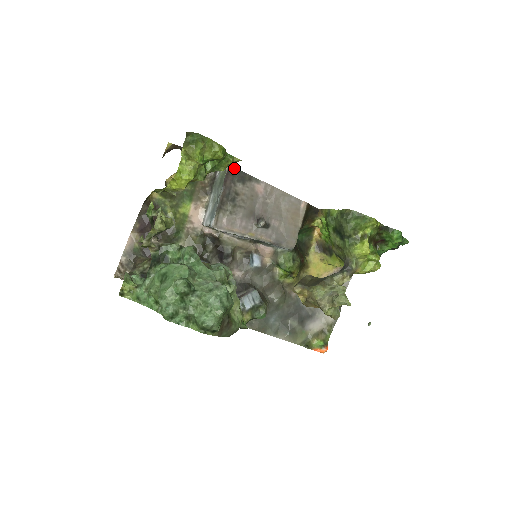
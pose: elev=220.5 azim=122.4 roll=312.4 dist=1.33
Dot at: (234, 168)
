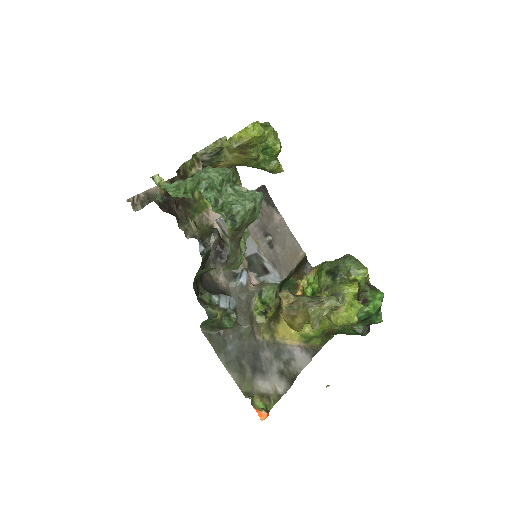
Dot at: (266, 189)
